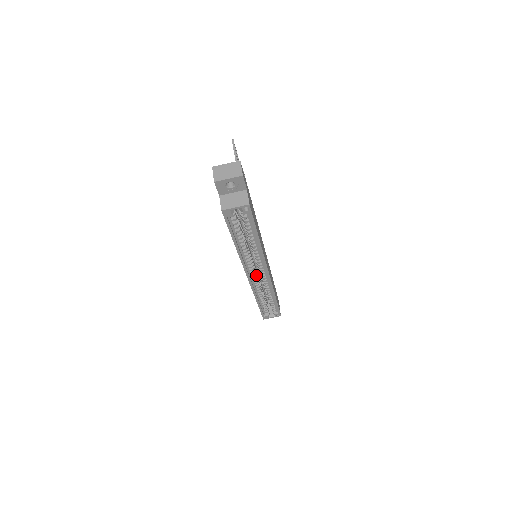
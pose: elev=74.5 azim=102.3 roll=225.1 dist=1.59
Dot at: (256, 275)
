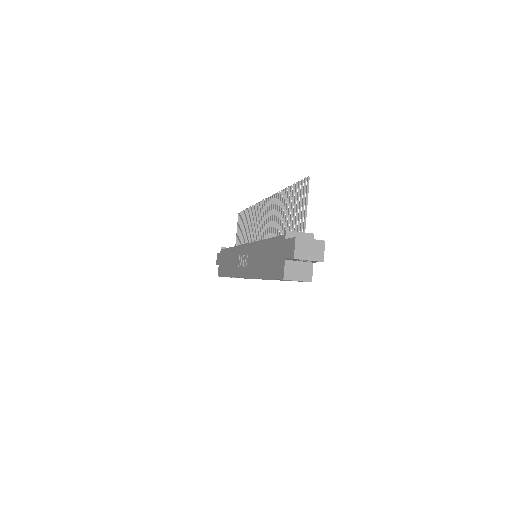
Dot at: occluded
